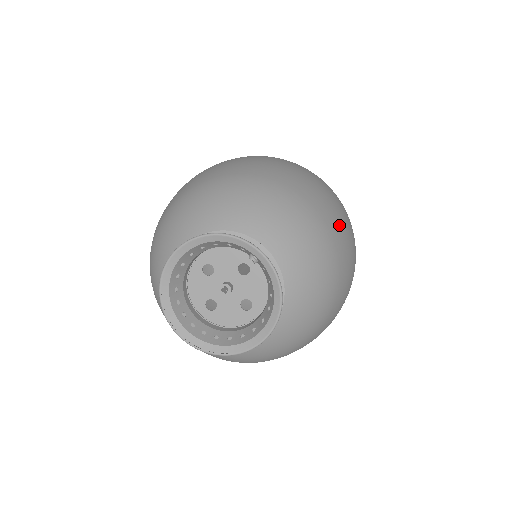
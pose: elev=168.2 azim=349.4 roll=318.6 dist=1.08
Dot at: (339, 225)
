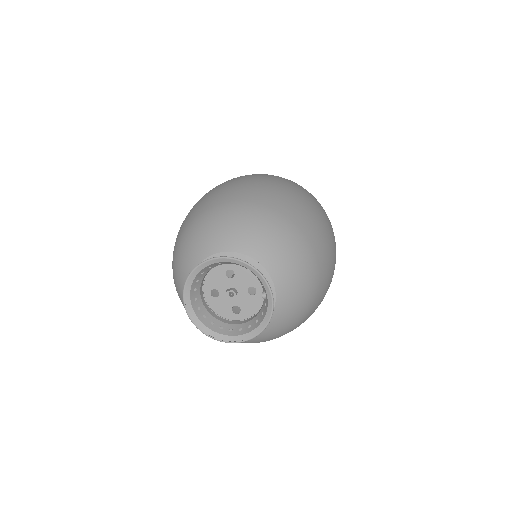
Dot at: (324, 292)
